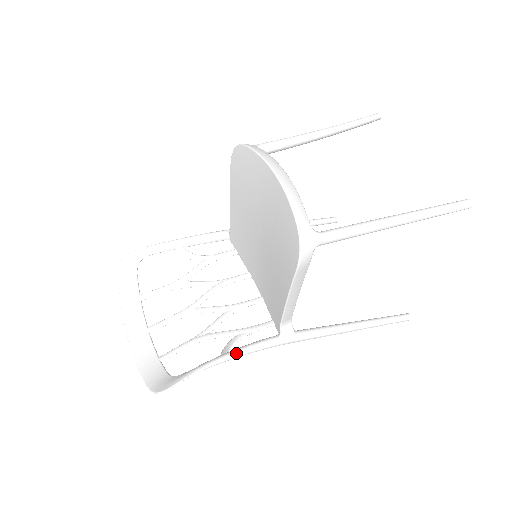
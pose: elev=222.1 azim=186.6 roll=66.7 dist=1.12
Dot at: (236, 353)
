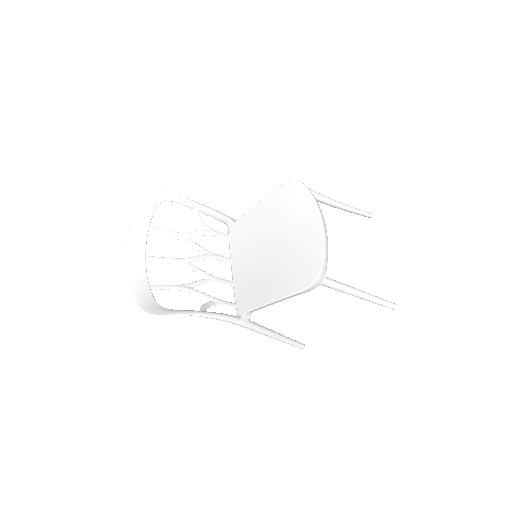
Dot at: (214, 315)
